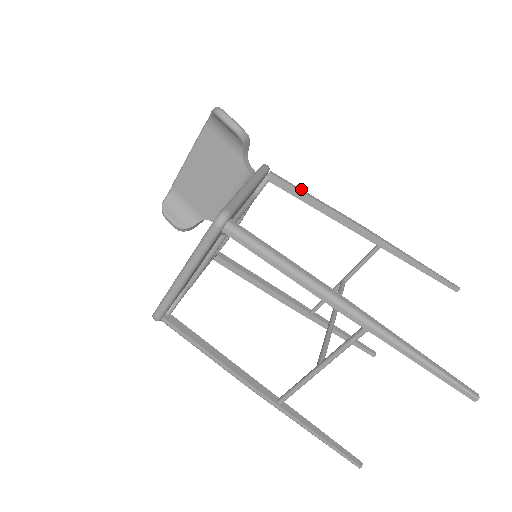
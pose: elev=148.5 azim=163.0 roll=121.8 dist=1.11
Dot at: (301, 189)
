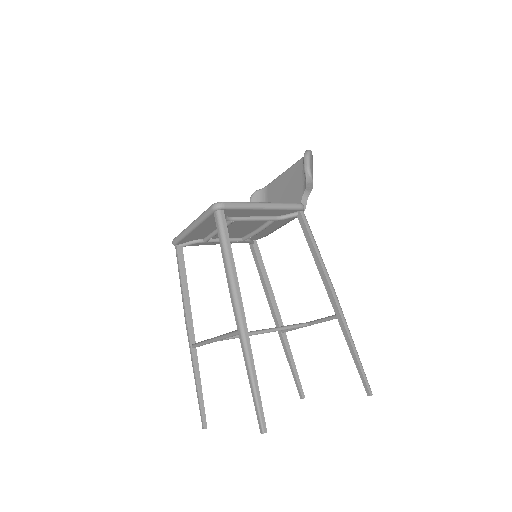
Dot at: (313, 237)
